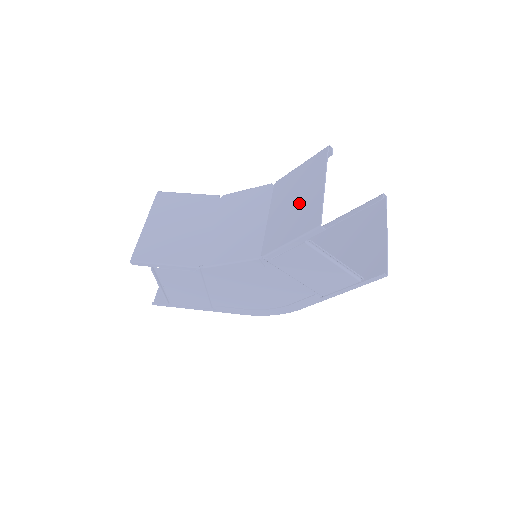
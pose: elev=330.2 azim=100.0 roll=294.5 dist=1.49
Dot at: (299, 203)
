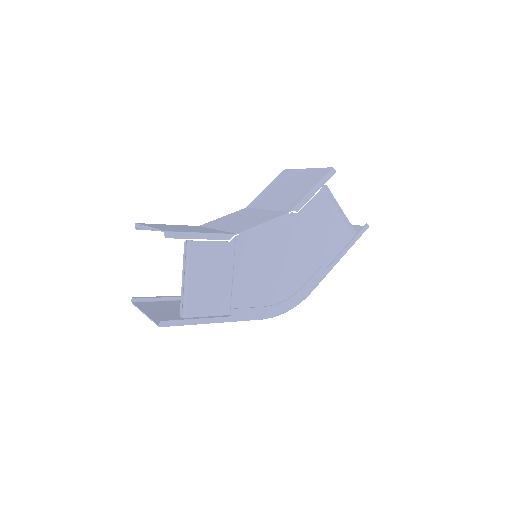
Dot at: (294, 184)
